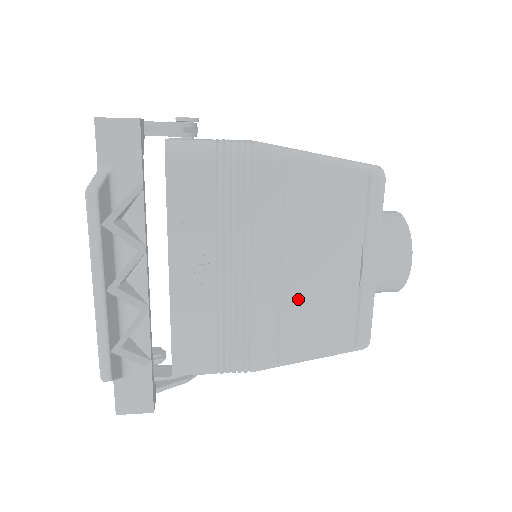
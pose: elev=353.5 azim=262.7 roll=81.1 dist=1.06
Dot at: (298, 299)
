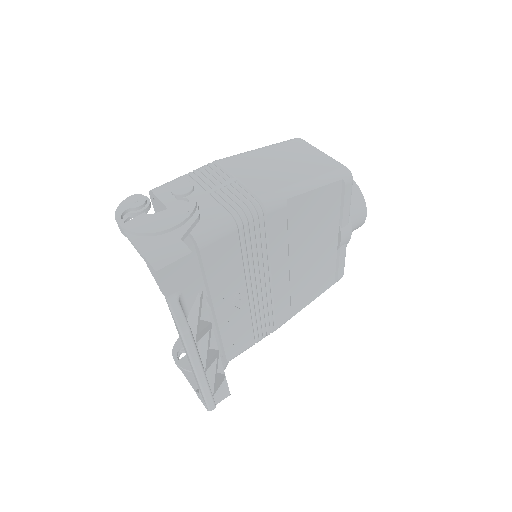
Dot at: (301, 278)
